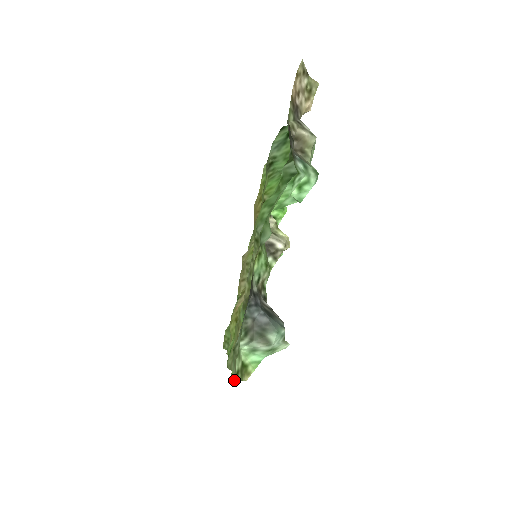
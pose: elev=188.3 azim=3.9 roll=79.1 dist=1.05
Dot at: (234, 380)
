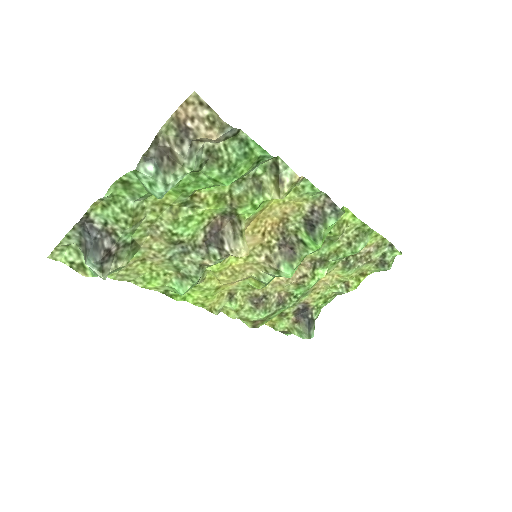
Dot at: (54, 258)
